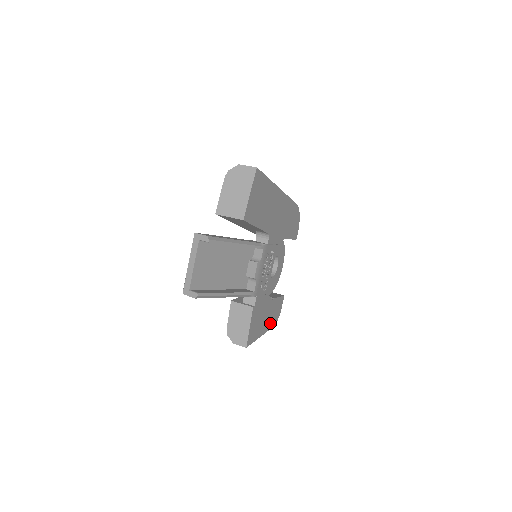
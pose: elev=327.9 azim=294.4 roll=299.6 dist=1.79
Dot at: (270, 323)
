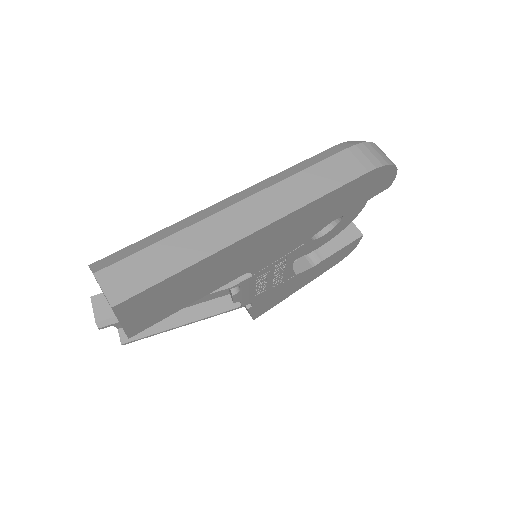
Dot at: (322, 271)
